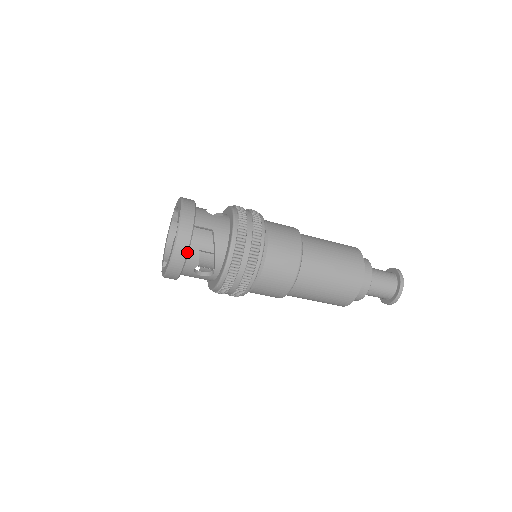
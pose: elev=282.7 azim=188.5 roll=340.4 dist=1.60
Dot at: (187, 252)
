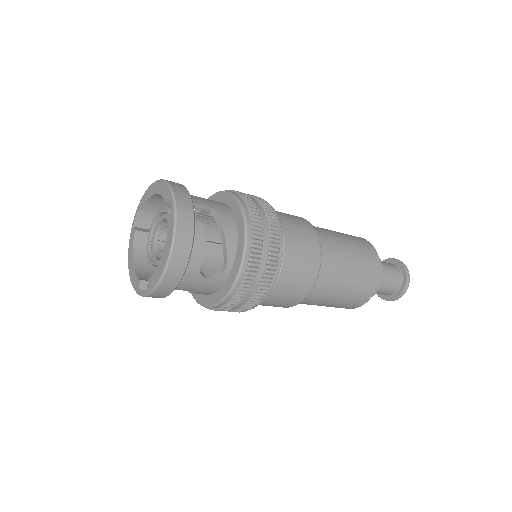
Dot at: (193, 232)
